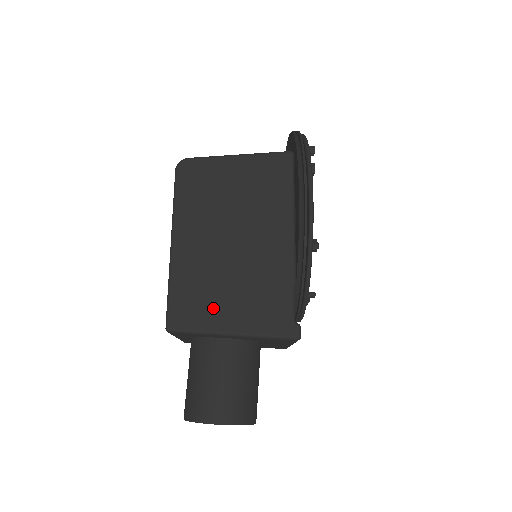
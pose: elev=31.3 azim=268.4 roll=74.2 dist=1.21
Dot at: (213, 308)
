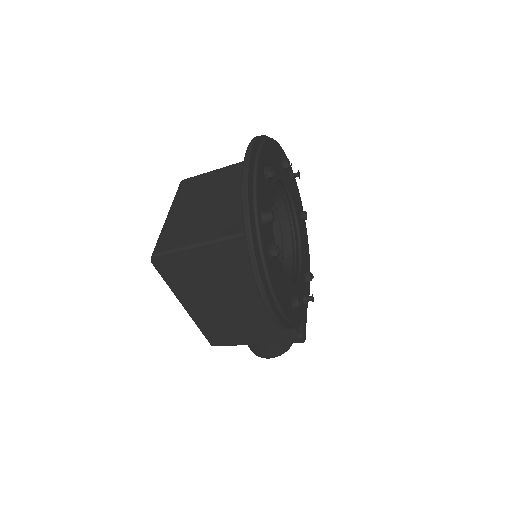
Dot at: (236, 336)
